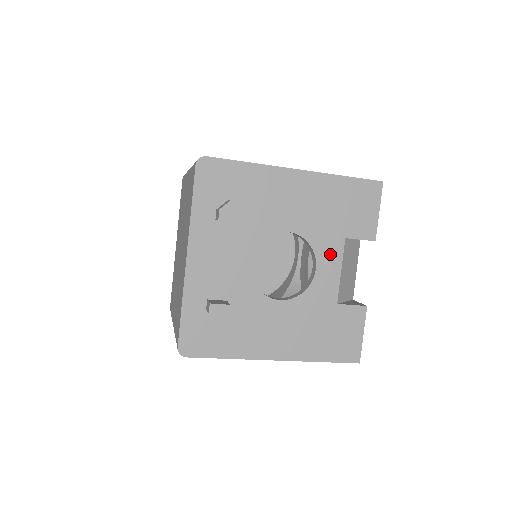
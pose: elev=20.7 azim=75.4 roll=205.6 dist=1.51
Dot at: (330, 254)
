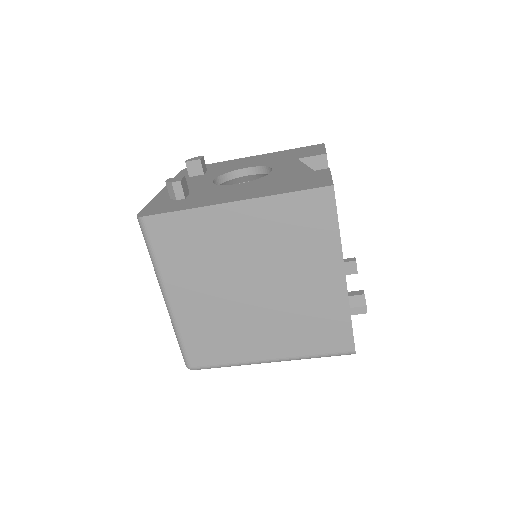
Dot at: (285, 165)
